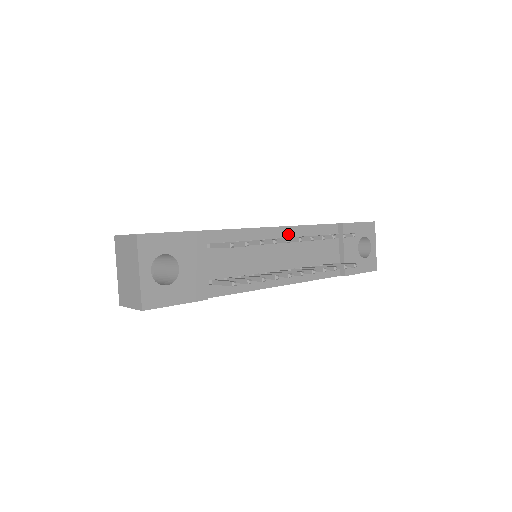
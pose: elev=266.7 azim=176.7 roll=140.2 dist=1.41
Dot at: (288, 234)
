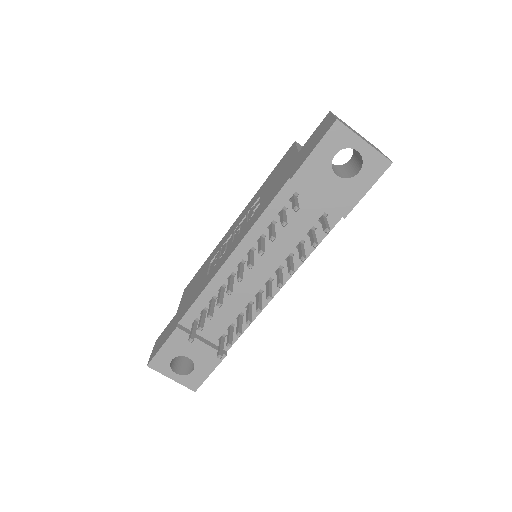
Dot at: (245, 250)
